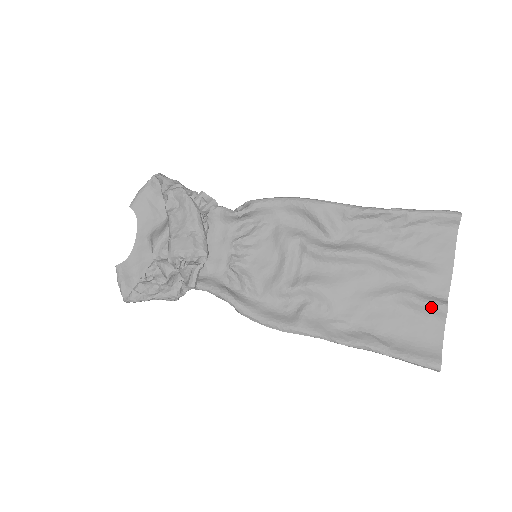
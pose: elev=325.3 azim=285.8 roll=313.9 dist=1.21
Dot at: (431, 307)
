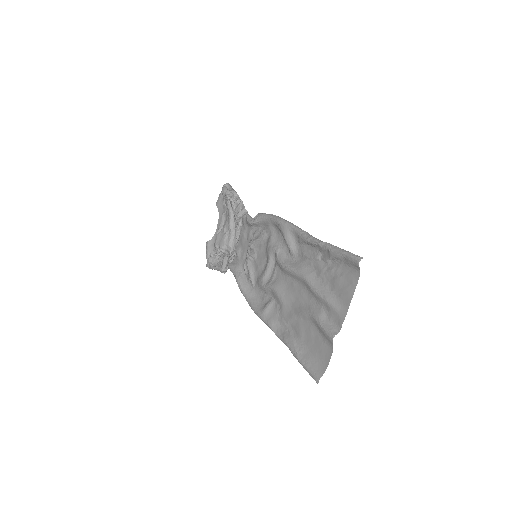
Dot at: (325, 333)
